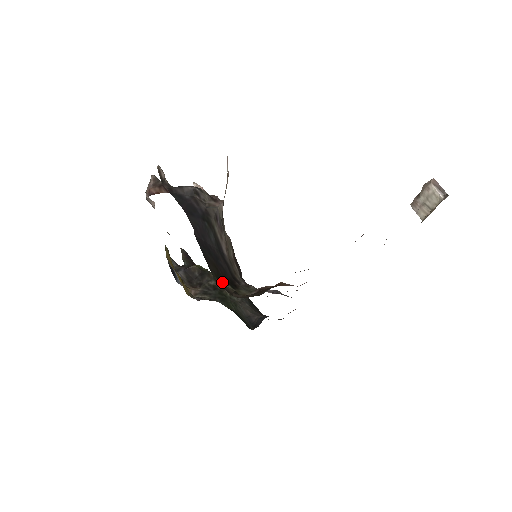
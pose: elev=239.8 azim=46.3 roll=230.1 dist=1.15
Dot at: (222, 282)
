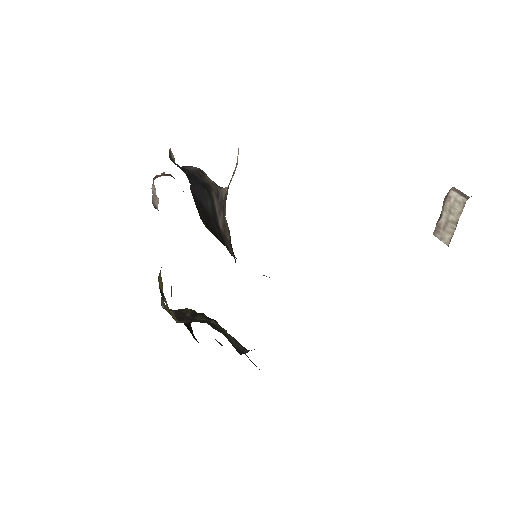
Dot at: (210, 231)
